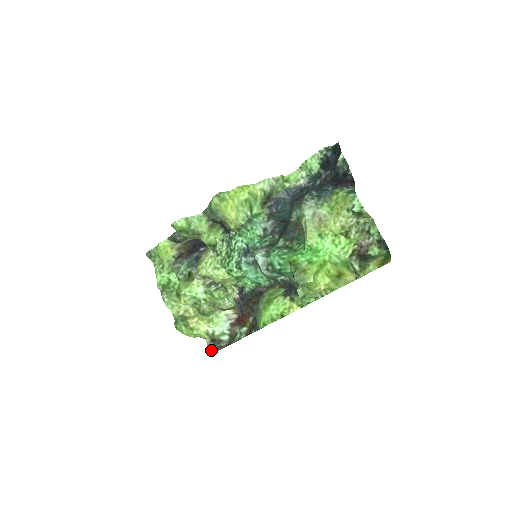
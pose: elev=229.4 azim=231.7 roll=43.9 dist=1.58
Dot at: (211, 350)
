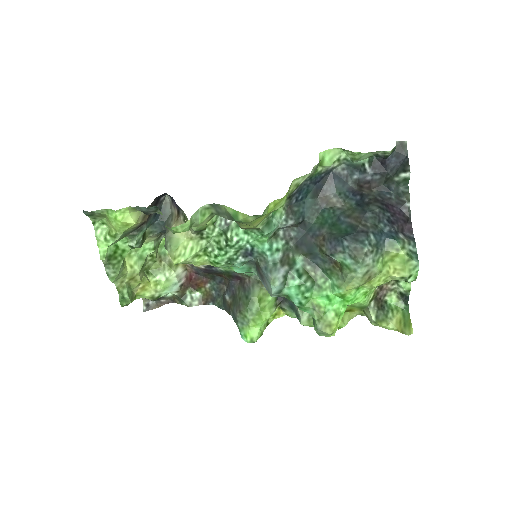
Dot at: (148, 305)
